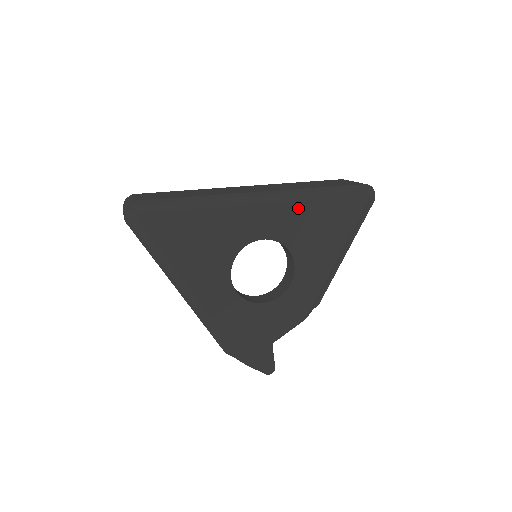
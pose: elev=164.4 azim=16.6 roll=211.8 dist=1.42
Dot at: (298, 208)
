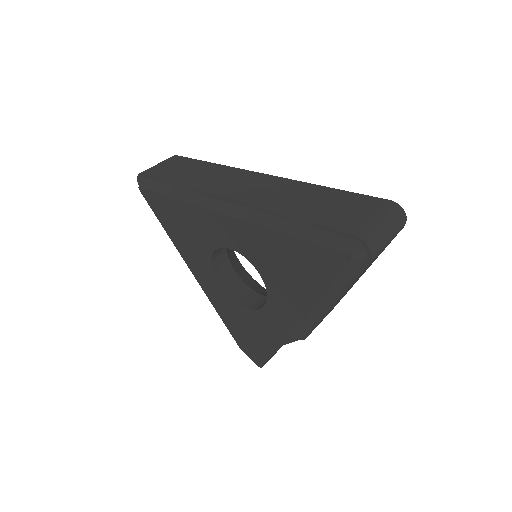
Dot at: (261, 233)
